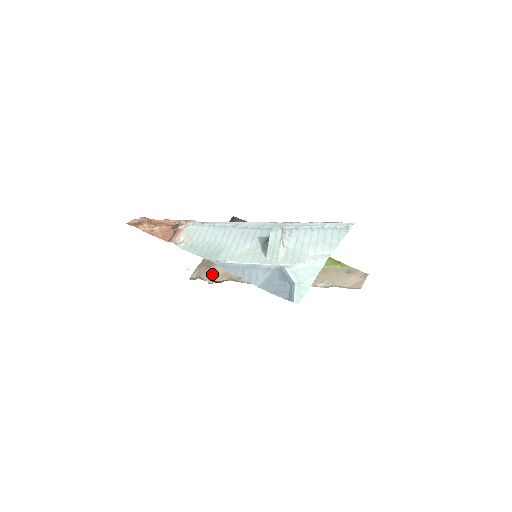
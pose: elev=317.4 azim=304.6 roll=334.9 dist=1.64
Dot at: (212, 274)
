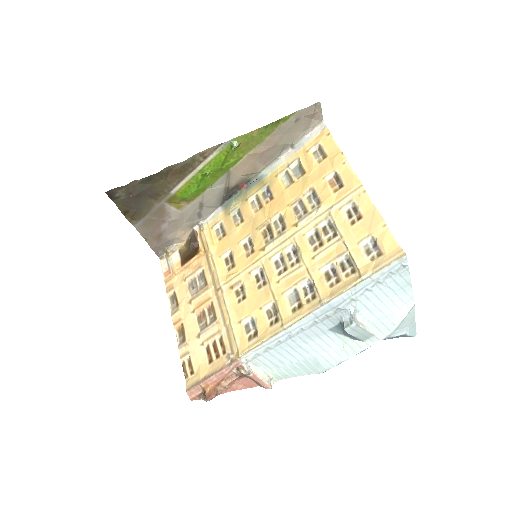
Dot at: (172, 238)
